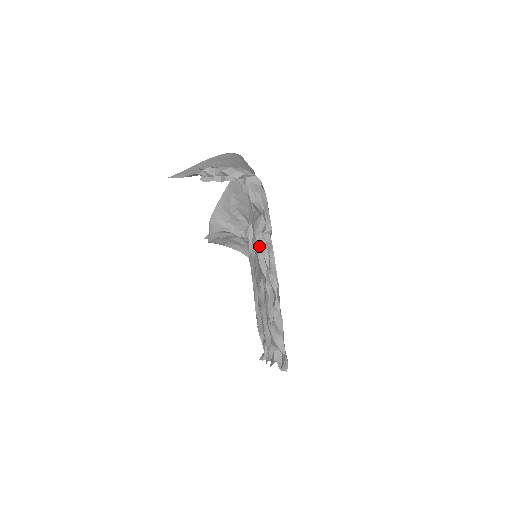
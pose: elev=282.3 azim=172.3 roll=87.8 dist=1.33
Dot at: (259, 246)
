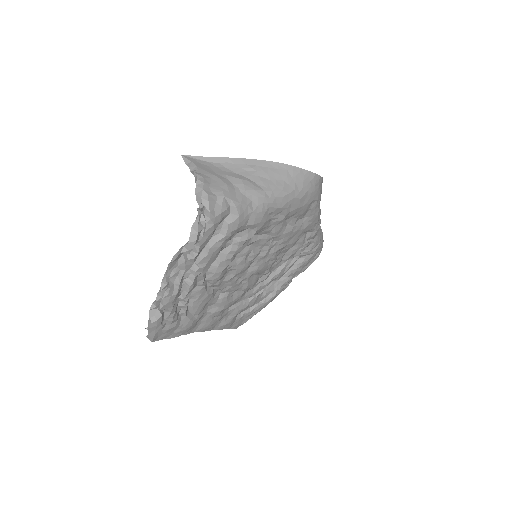
Dot at: (172, 260)
